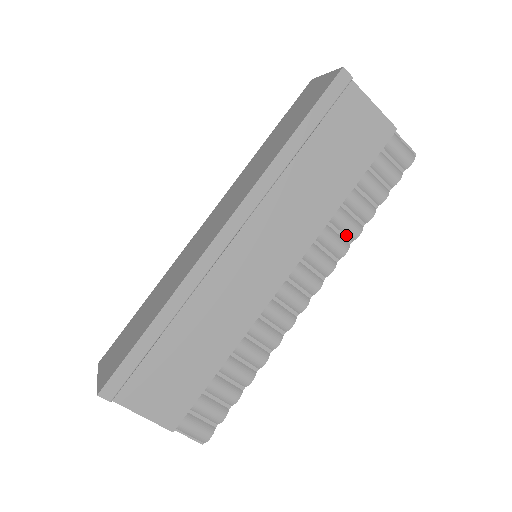
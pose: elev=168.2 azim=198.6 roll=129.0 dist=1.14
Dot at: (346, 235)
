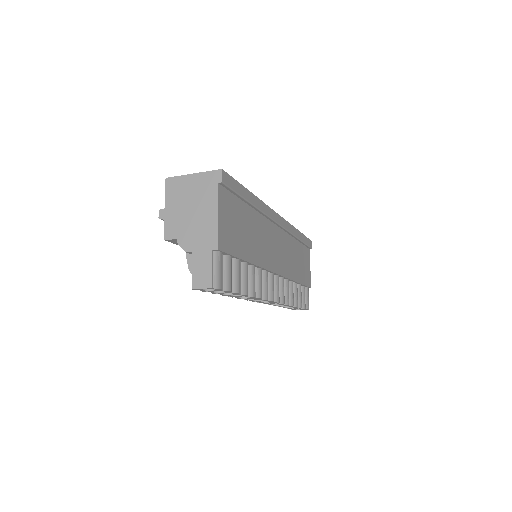
Dot at: (289, 299)
